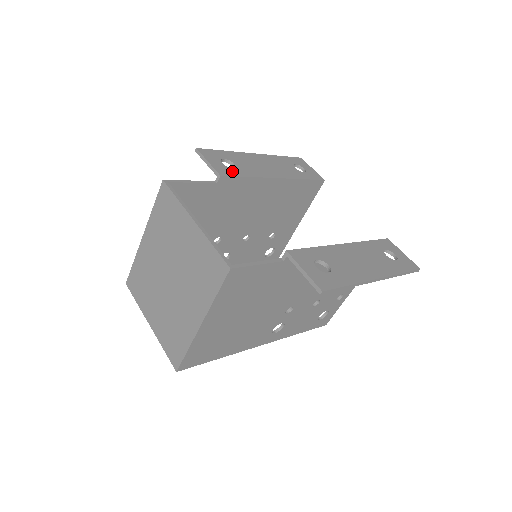
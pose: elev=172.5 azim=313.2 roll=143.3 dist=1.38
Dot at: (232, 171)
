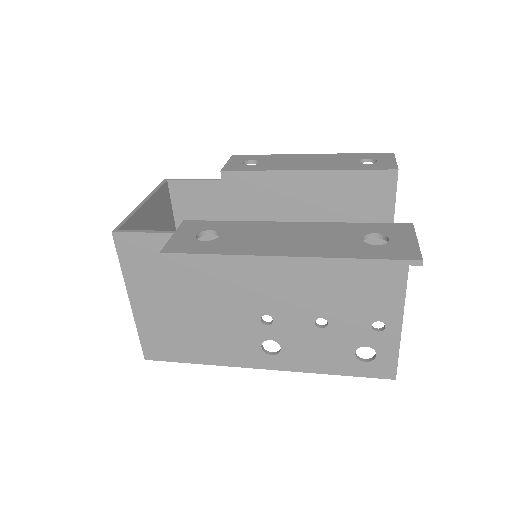
Dot at: (244, 167)
